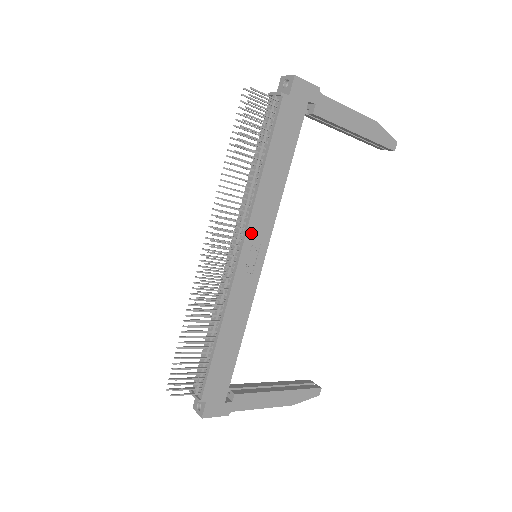
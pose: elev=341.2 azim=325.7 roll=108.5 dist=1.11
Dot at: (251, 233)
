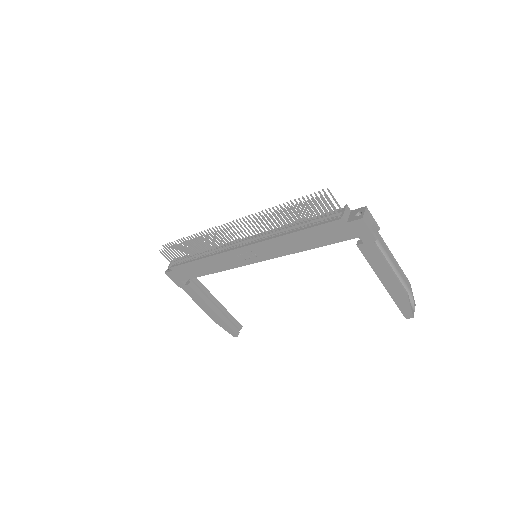
Dot at: (257, 247)
